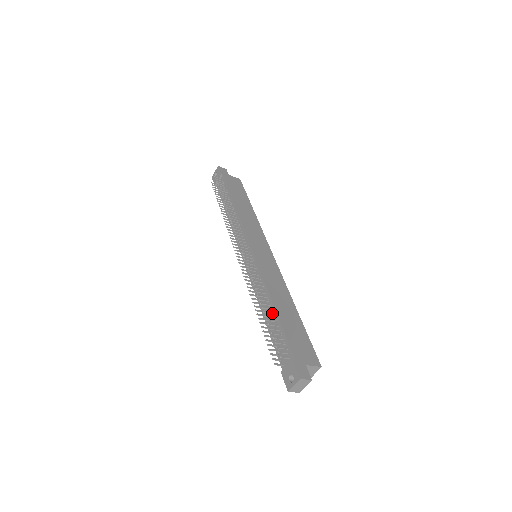
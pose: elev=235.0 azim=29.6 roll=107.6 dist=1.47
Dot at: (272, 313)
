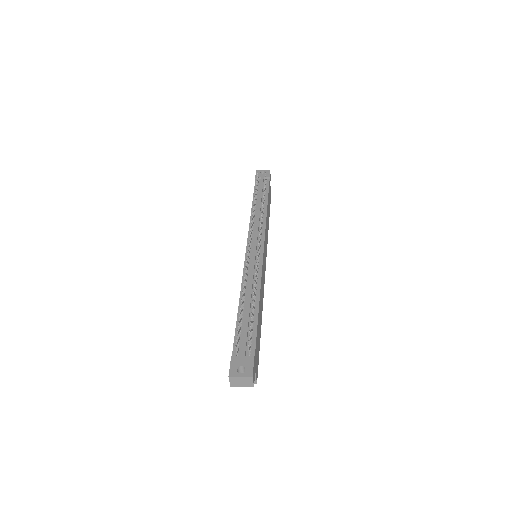
Dot at: (254, 308)
